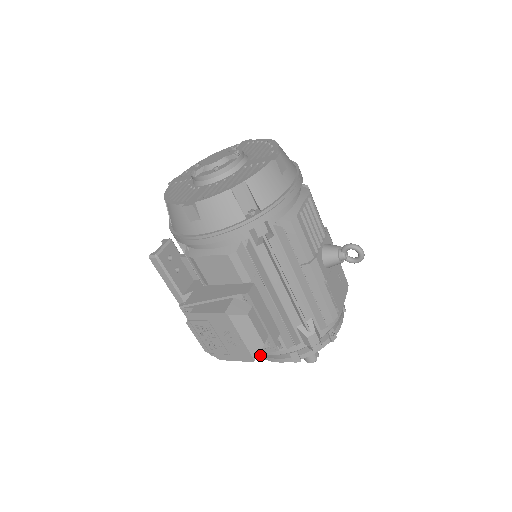
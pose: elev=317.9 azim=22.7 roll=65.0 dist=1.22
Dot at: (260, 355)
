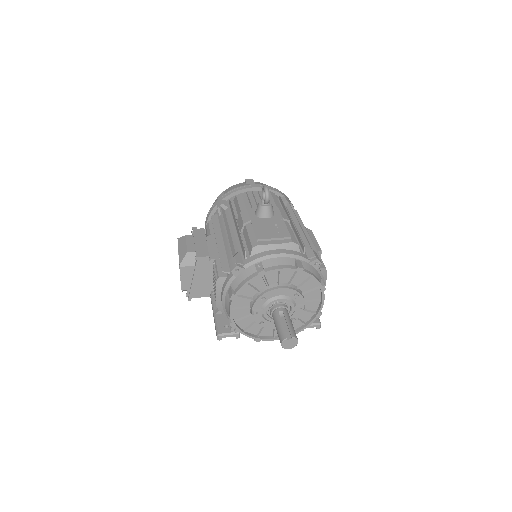
Dot at: (229, 318)
